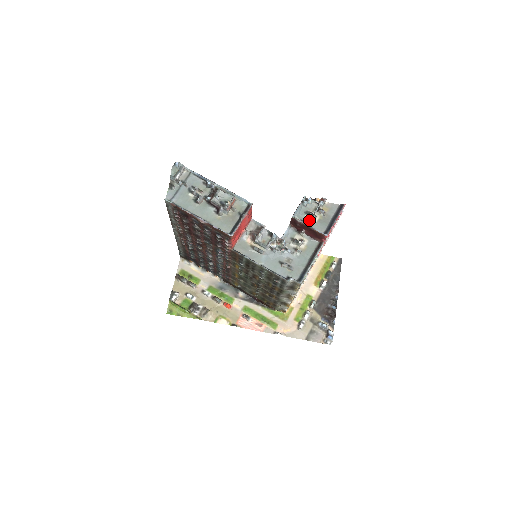
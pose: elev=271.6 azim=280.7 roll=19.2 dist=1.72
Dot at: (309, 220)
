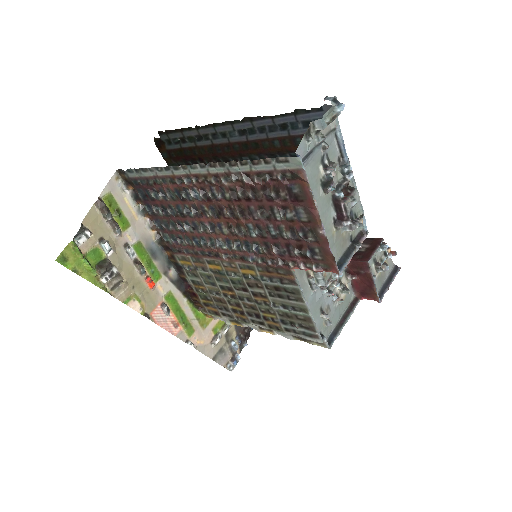
Dot at: (373, 272)
